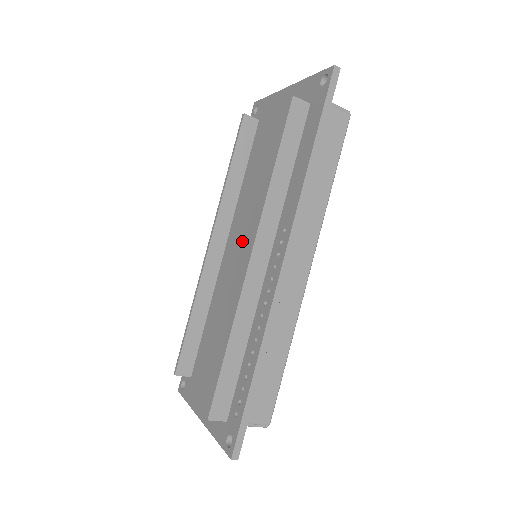
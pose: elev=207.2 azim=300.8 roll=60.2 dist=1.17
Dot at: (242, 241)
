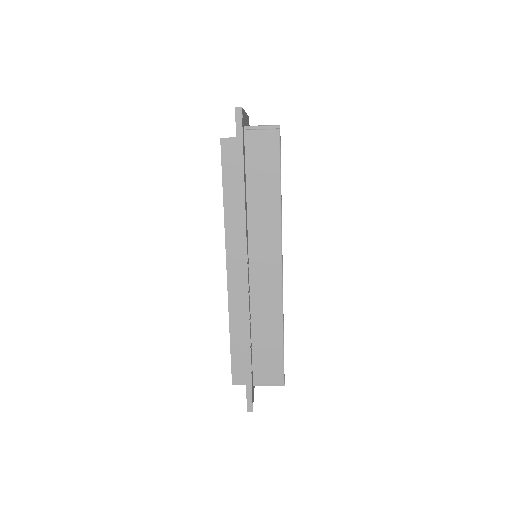
Dot at: occluded
